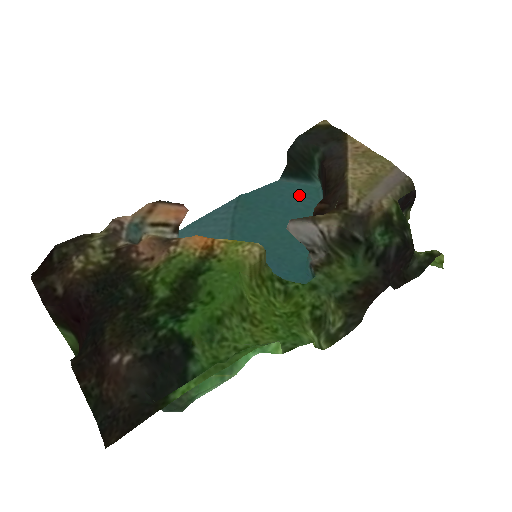
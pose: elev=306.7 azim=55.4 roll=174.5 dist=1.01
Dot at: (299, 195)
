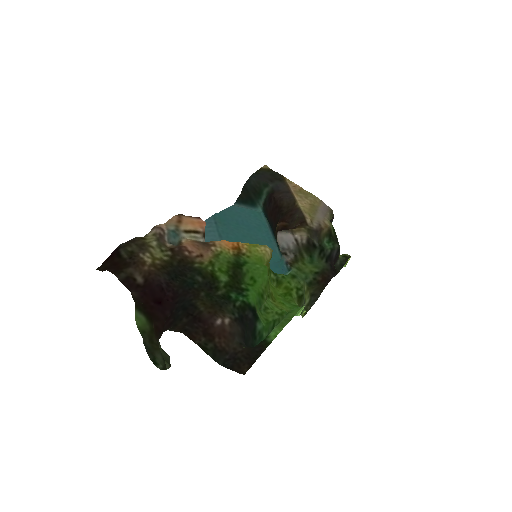
Dot at: (250, 217)
